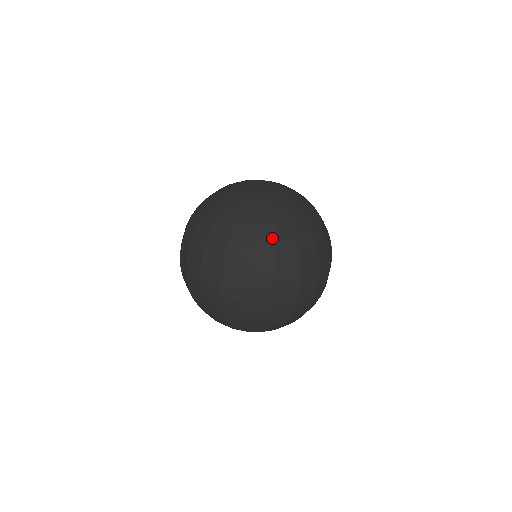
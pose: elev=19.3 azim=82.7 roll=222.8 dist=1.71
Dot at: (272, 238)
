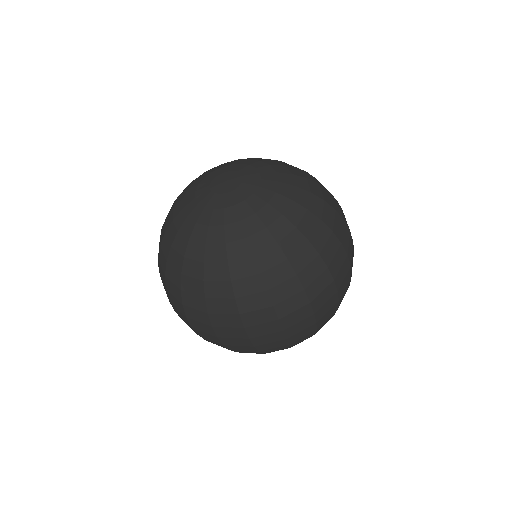
Dot at: (178, 273)
